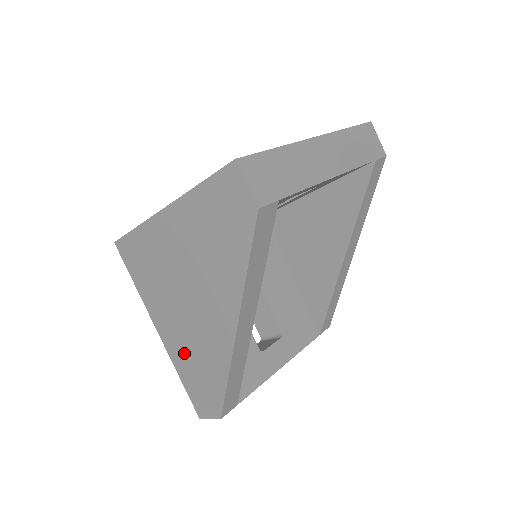
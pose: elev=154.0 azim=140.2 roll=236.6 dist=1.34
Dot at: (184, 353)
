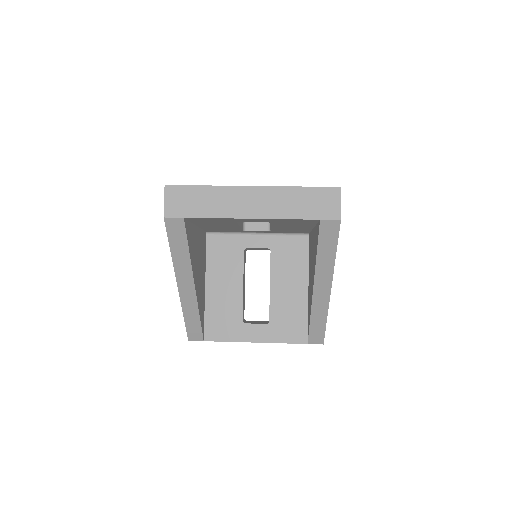
Dot at: occluded
